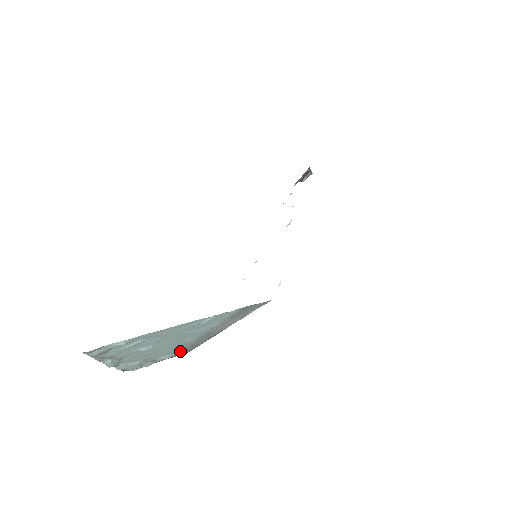
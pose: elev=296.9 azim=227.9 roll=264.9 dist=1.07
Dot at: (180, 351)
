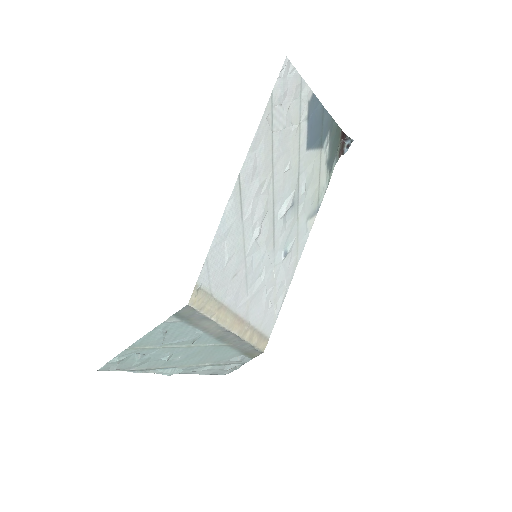
Dot at: (243, 352)
